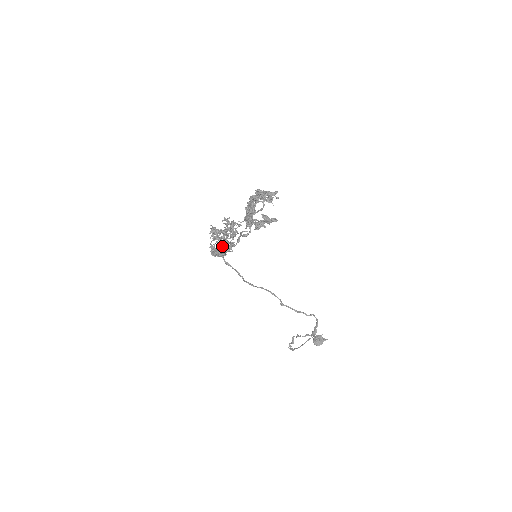
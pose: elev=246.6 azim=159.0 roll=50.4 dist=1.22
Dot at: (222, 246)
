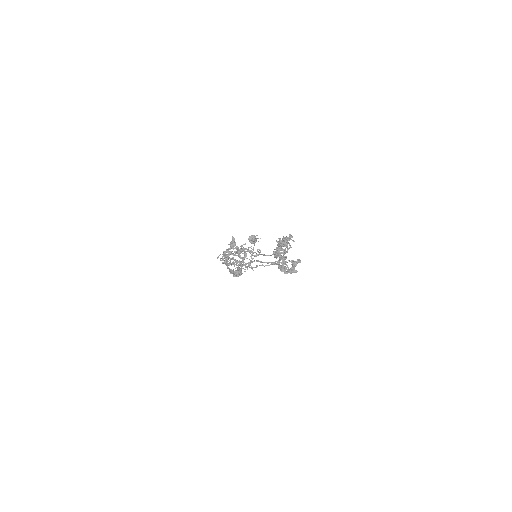
Dot at: (241, 269)
